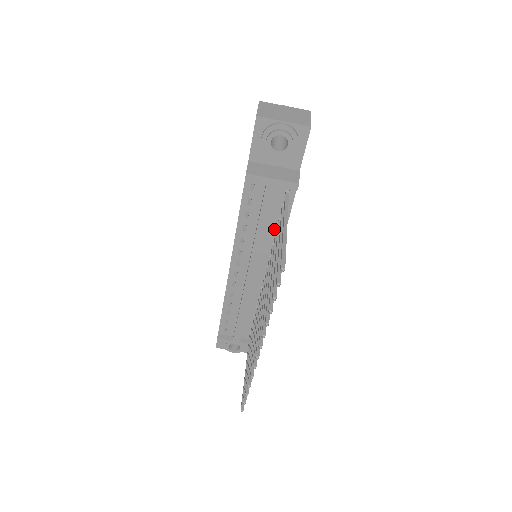
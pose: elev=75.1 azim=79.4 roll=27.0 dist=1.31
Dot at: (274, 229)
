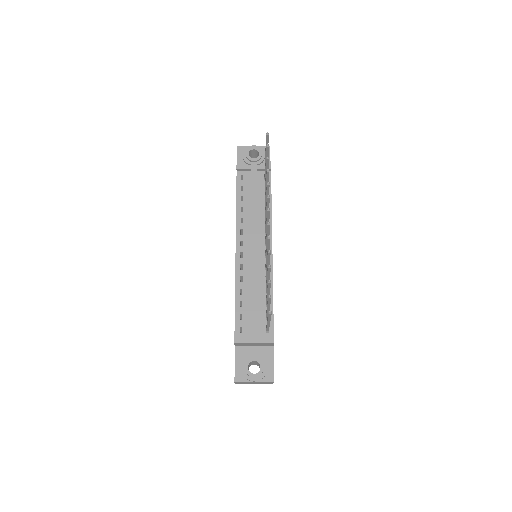
Dot at: (263, 206)
